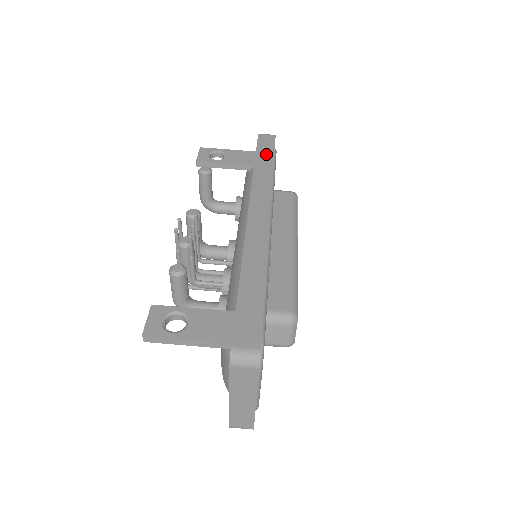
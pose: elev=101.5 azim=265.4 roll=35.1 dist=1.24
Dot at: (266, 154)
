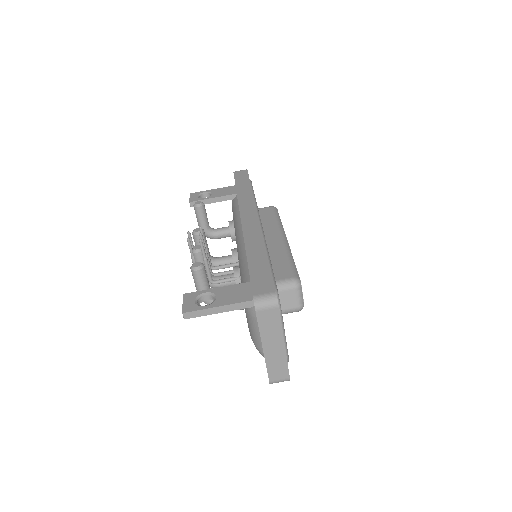
Dot at: (243, 182)
